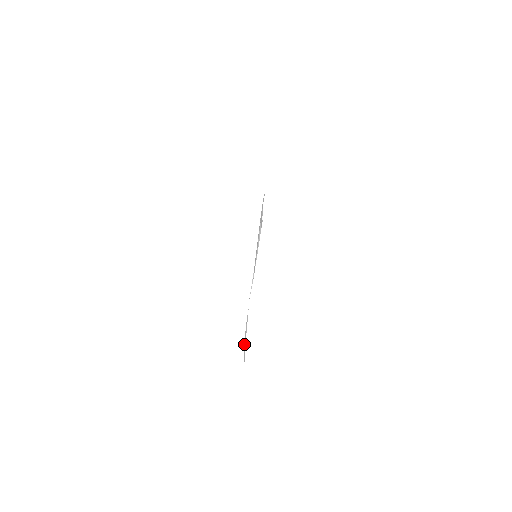
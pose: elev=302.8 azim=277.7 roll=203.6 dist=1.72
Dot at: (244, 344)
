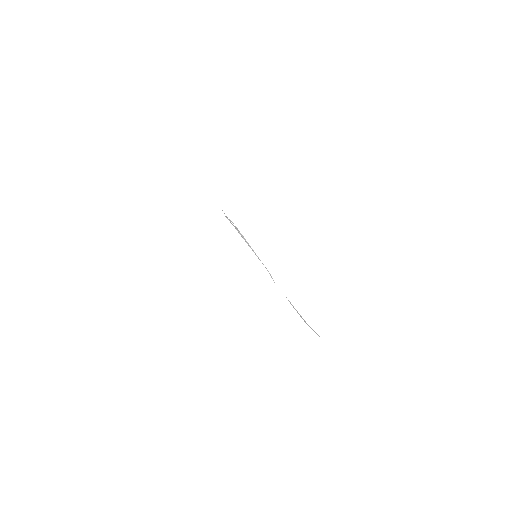
Dot at: occluded
